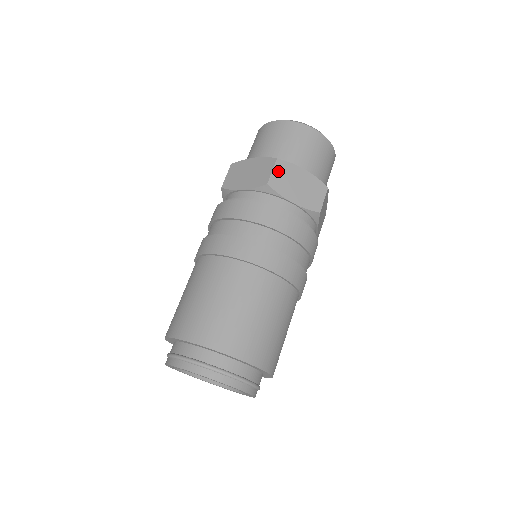
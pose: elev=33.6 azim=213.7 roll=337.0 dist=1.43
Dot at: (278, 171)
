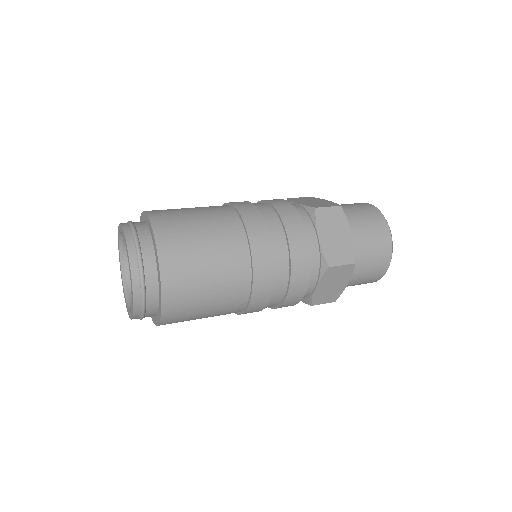
Dot at: (332, 212)
